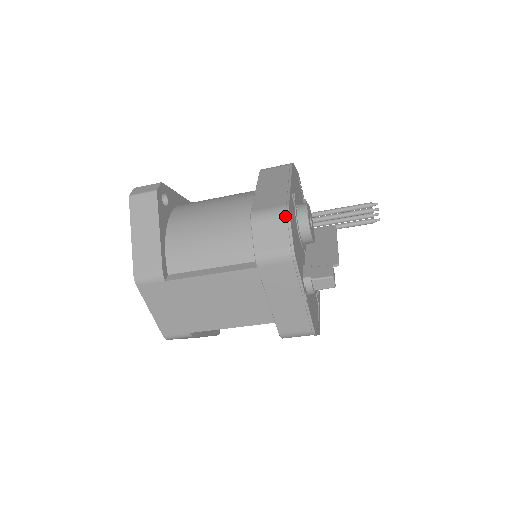
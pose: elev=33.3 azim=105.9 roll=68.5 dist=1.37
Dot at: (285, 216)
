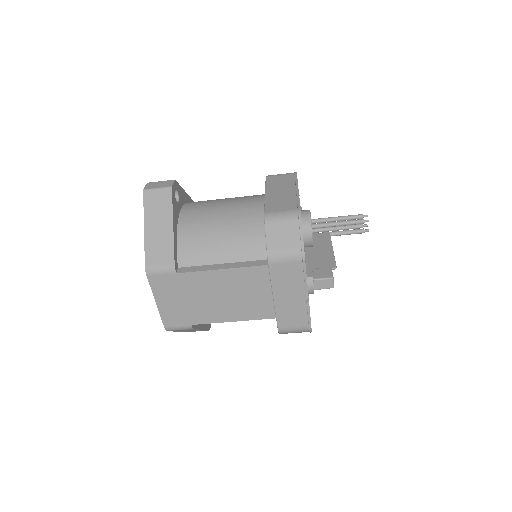
Dot at: (297, 219)
